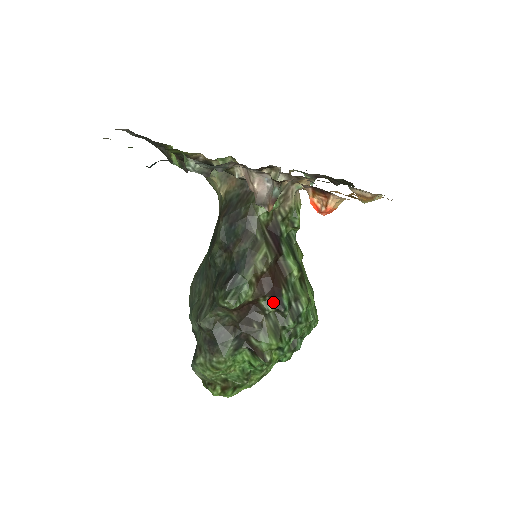
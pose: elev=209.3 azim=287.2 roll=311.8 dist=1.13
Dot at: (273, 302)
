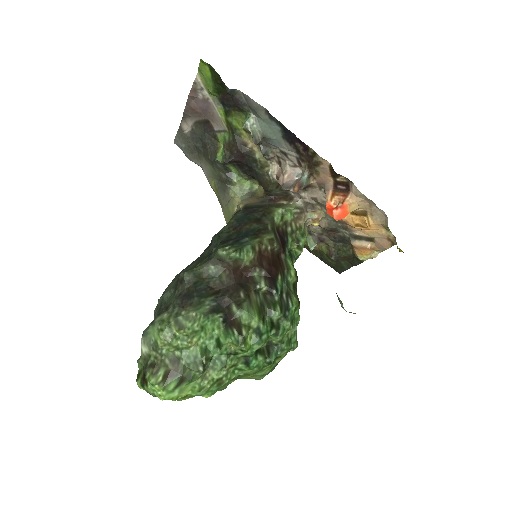
Dot at: (267, 280)
